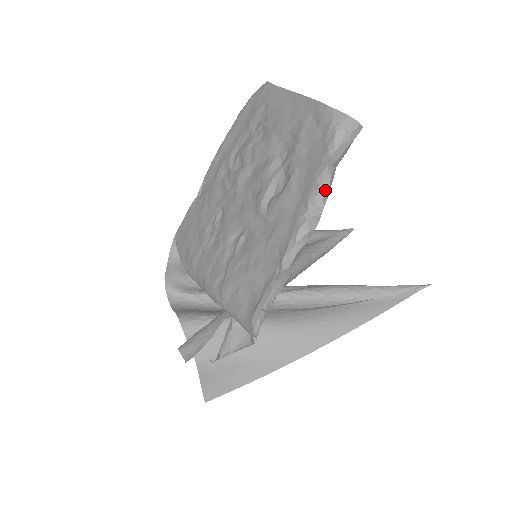
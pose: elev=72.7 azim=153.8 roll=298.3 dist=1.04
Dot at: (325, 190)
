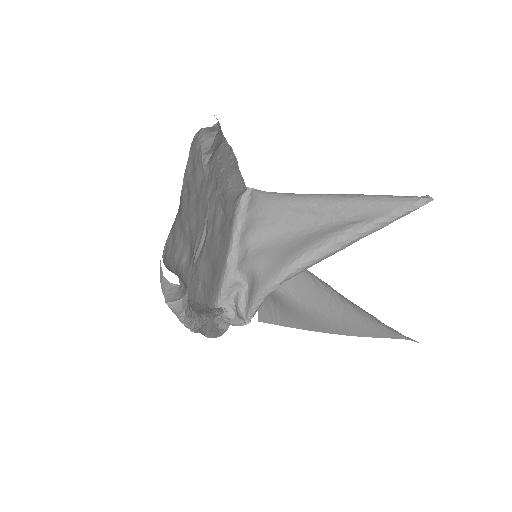
Dot at: (176, 314)
